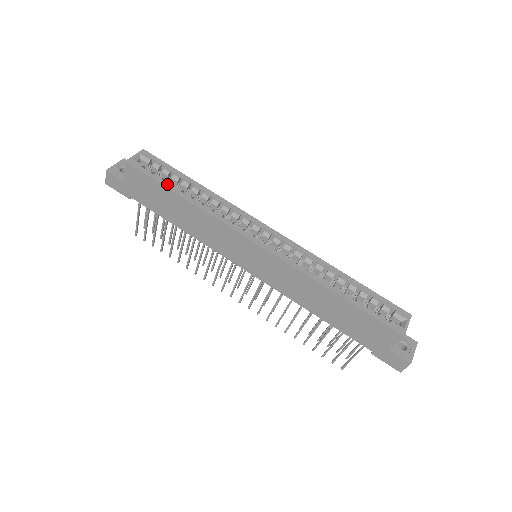
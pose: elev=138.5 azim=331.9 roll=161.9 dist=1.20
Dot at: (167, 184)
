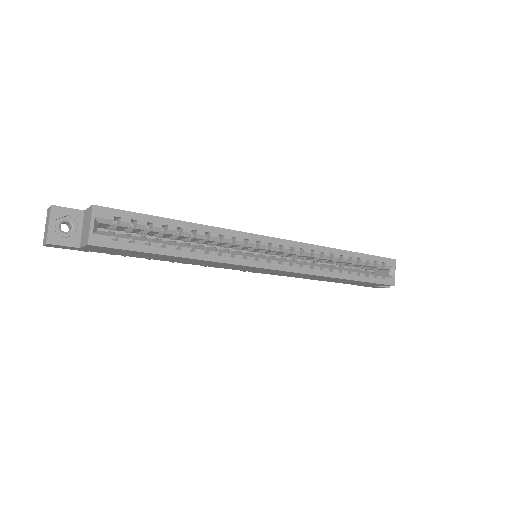
Dot at: (155, 249)
